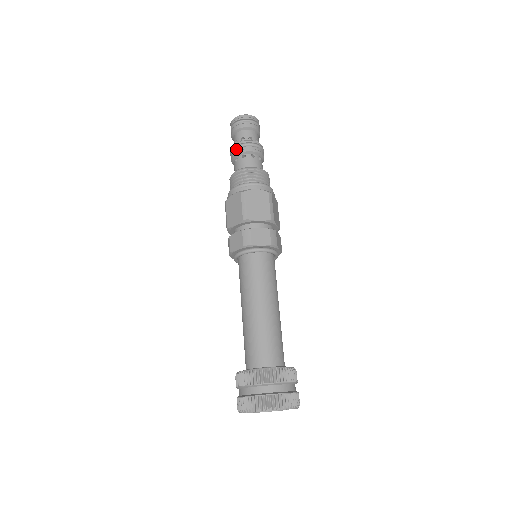
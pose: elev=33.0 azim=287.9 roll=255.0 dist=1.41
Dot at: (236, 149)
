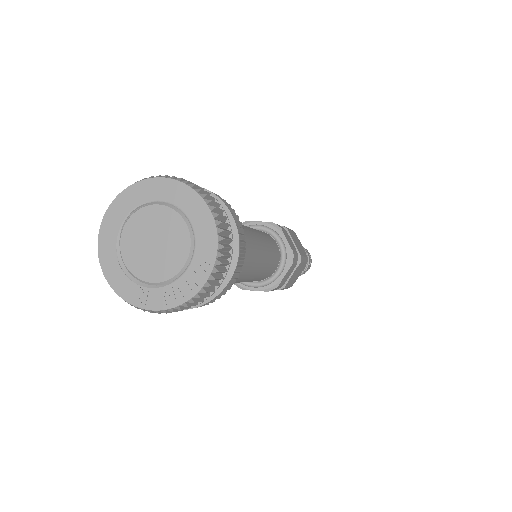
Dot at: occluded
